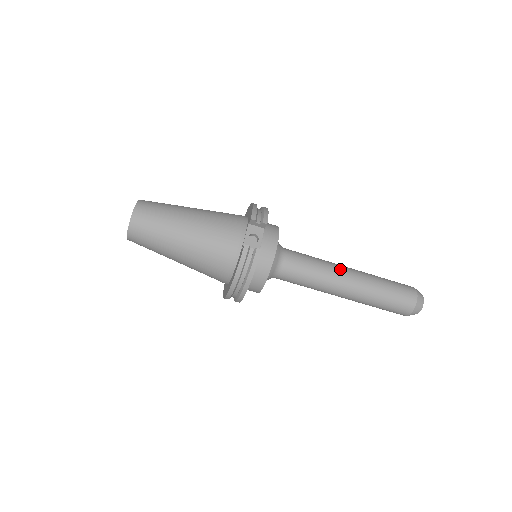
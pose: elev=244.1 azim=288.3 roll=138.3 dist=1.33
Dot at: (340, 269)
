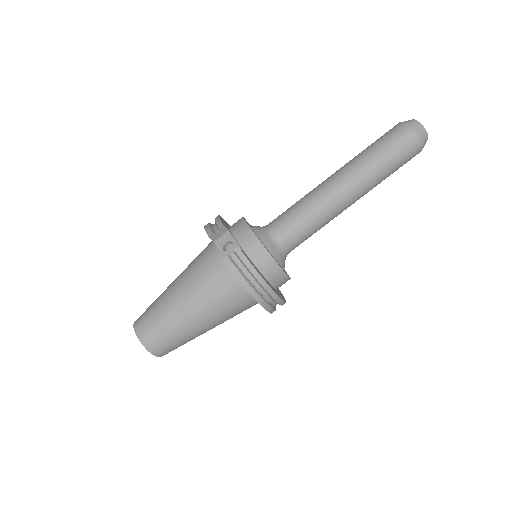
Dot at: (323, 185)
